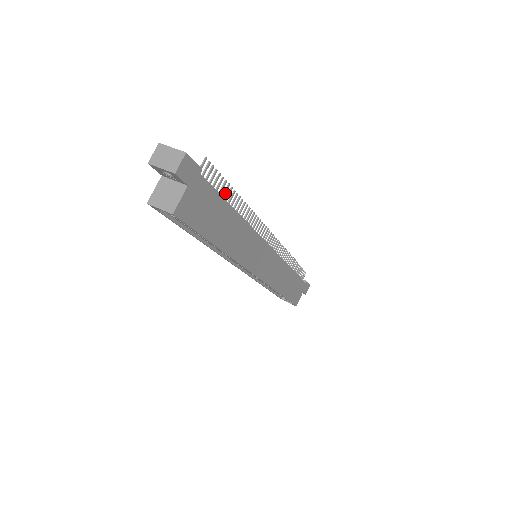
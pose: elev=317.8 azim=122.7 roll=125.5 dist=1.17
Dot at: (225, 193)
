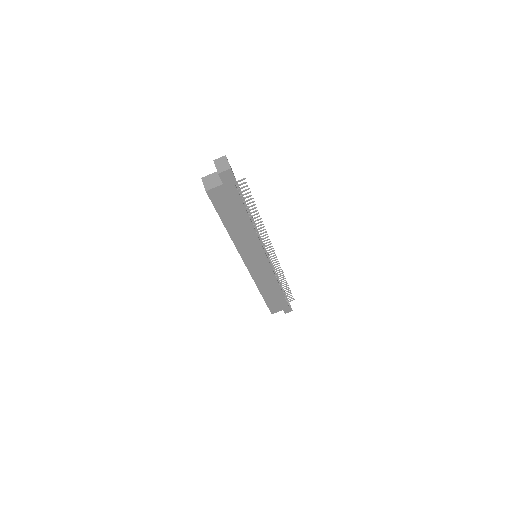
Dot at: occluded
